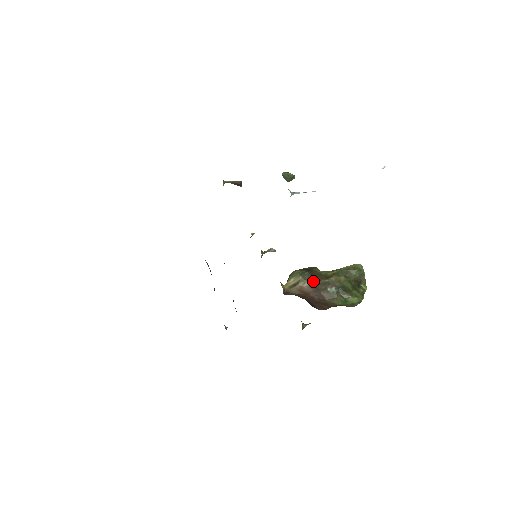
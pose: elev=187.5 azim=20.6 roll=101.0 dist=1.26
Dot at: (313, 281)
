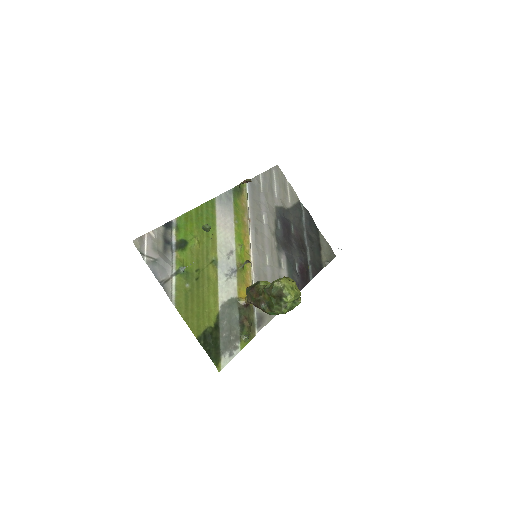
Dot at: (252, 299)
